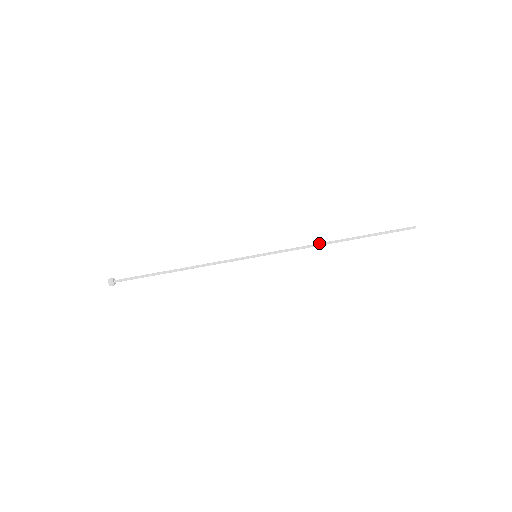
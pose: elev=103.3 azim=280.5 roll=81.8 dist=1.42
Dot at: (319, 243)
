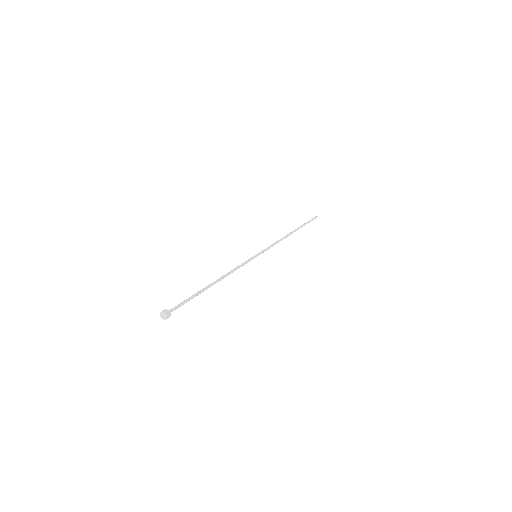
Dot at: occluded
